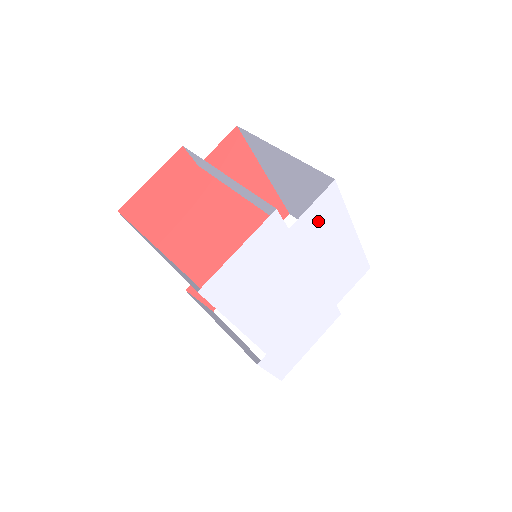
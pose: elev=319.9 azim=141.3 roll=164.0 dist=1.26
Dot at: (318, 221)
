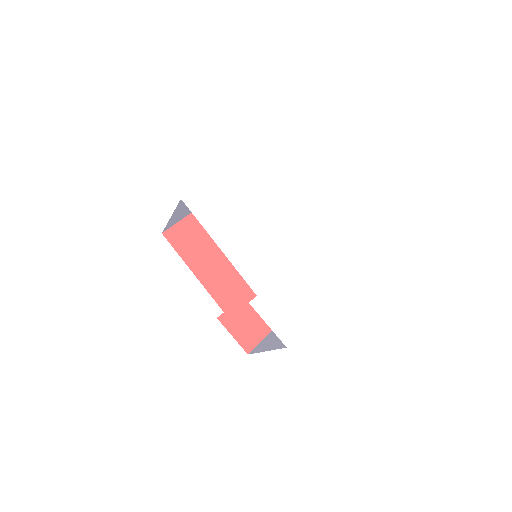
Dot at: (272, 186)
